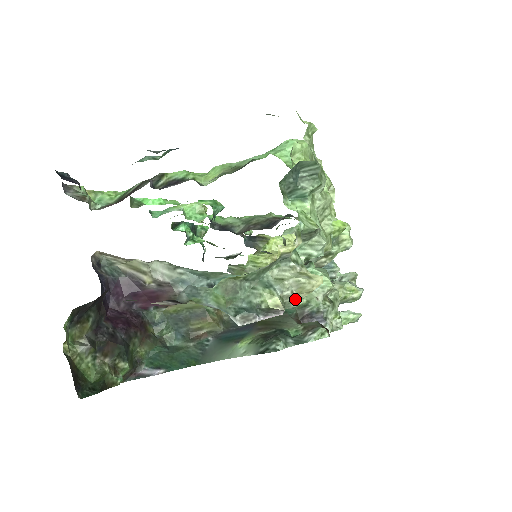
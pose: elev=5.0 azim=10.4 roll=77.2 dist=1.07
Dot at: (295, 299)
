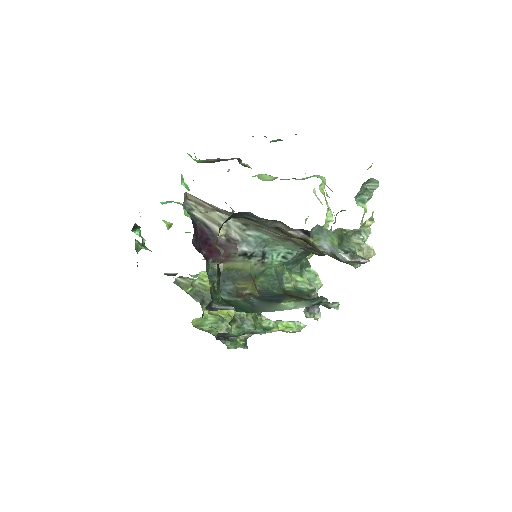
Dot at: occluded
